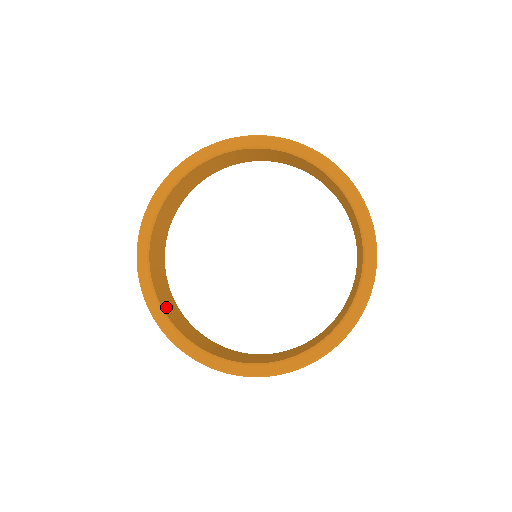
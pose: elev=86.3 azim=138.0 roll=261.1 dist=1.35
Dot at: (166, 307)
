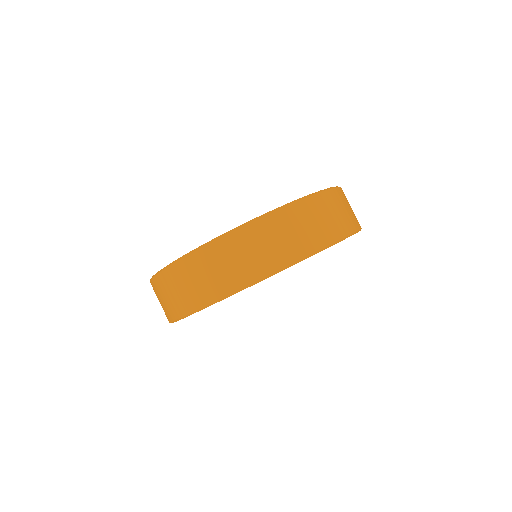
Dot at: occluded
